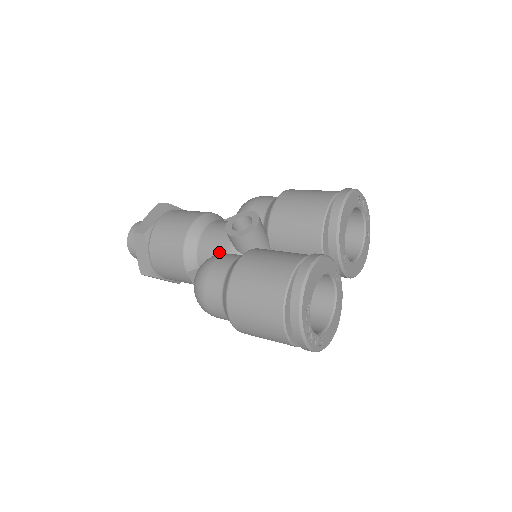
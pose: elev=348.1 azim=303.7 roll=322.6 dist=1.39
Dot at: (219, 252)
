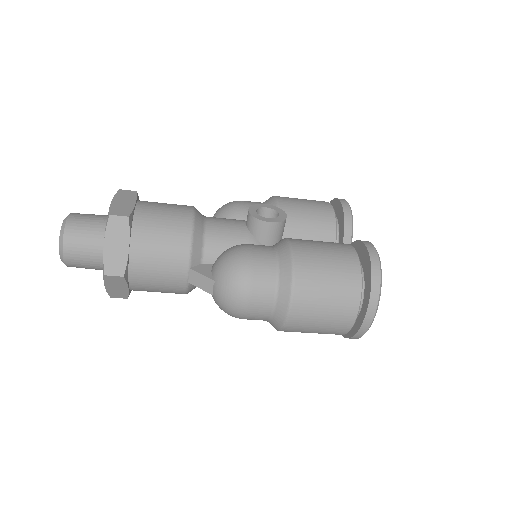
Dot at: (237, 243)
